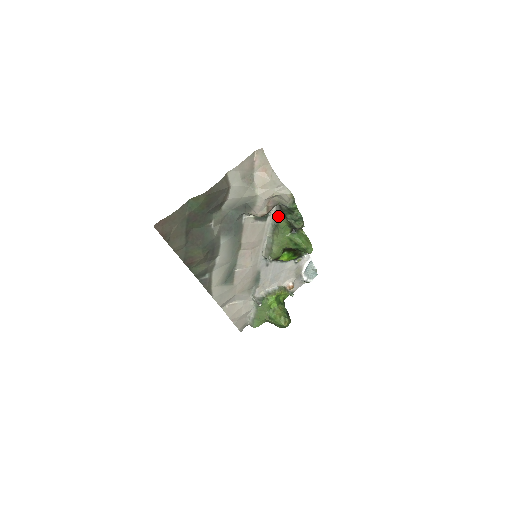
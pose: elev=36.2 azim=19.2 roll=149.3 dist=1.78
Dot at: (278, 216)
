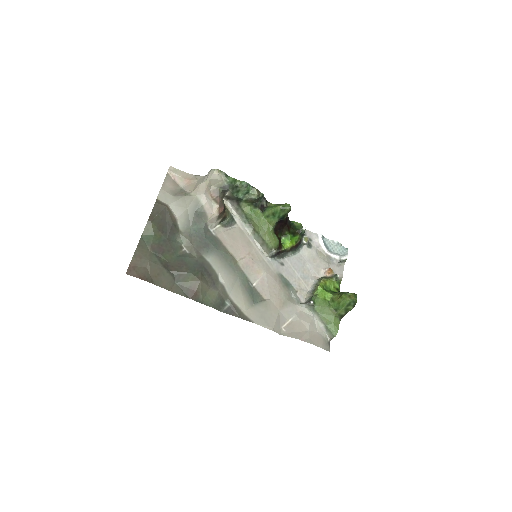
Dot at: (238, 208)
